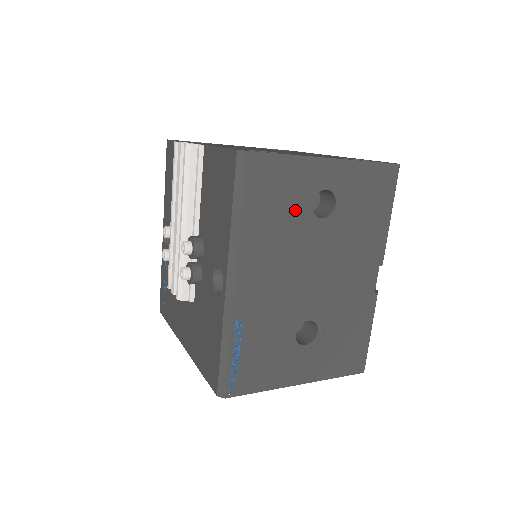
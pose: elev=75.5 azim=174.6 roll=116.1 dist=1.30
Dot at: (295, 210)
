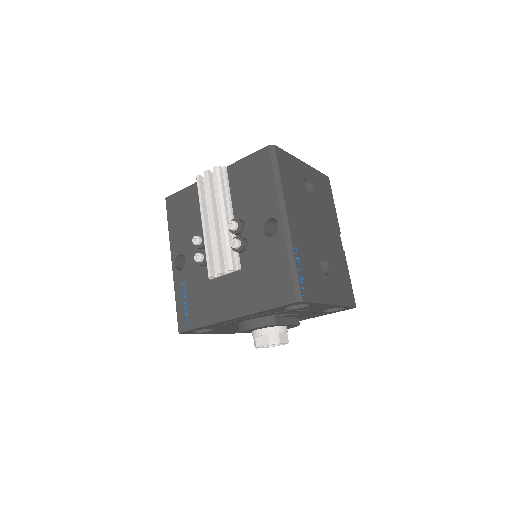
Dot at: (299, 185)
